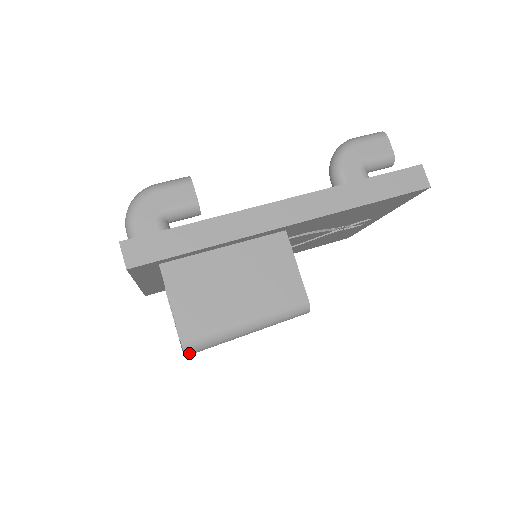
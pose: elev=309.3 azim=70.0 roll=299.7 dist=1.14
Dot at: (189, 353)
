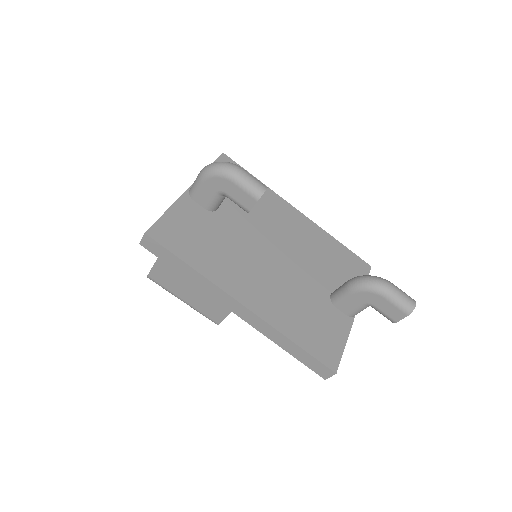
Dot at: occluded
